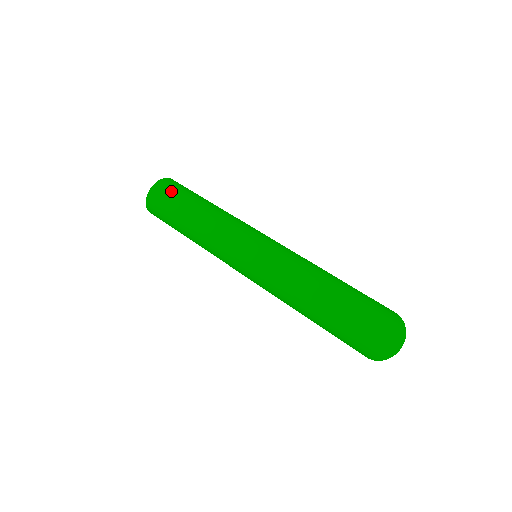
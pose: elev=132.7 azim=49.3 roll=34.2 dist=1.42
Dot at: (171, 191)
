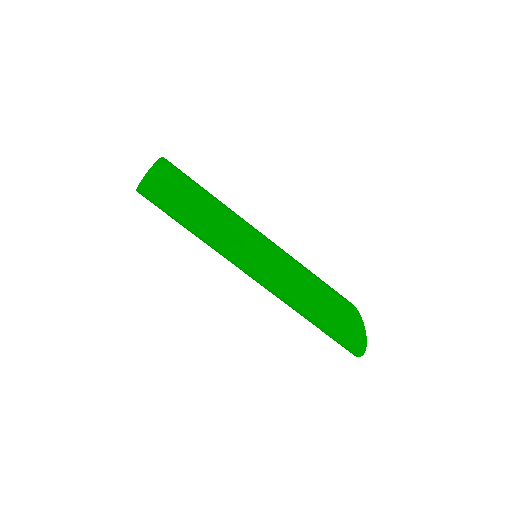
Dot at: (159, 198)
